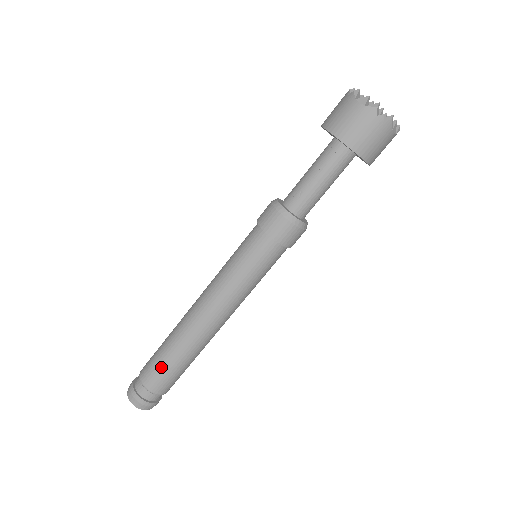
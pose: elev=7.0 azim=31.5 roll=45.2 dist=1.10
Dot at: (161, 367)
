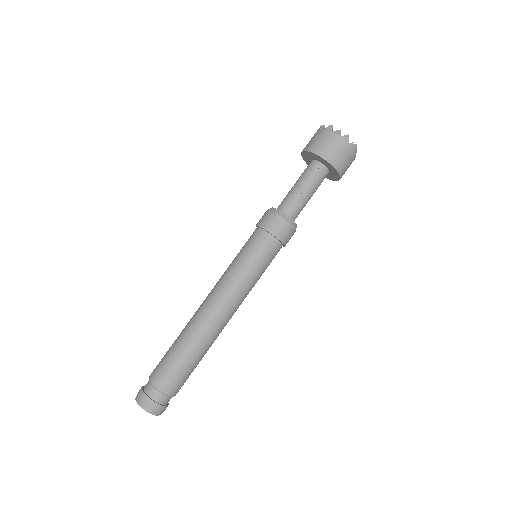
Dot at: (177, 367)
